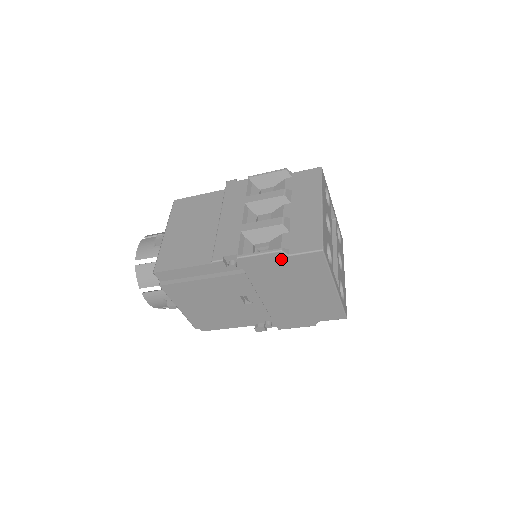
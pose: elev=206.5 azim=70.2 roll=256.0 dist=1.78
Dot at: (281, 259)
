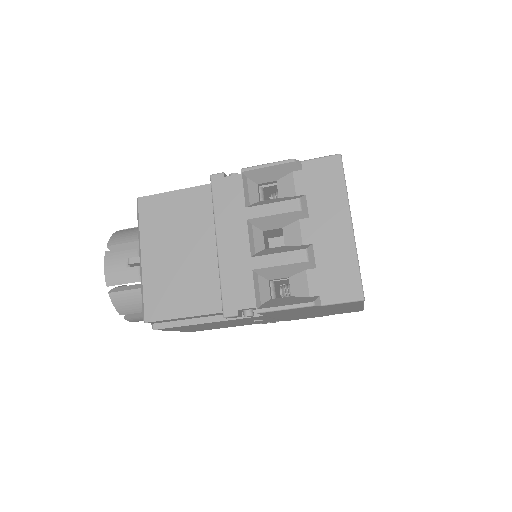
Dot at: (311, 308)
